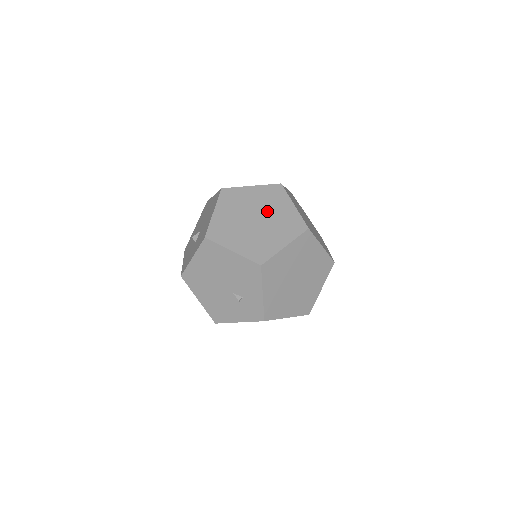
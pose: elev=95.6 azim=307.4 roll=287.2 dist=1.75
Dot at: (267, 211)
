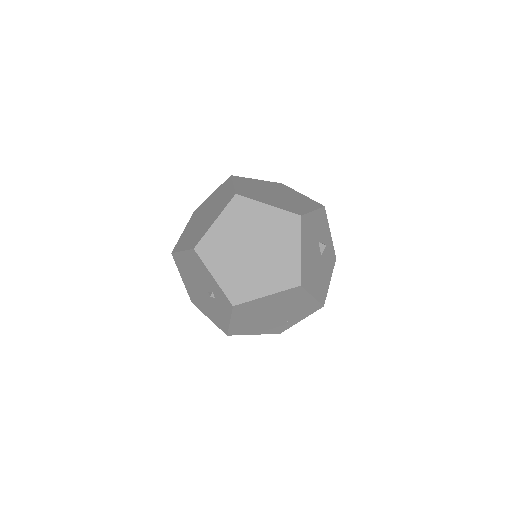
Dot at: (214, 204)
